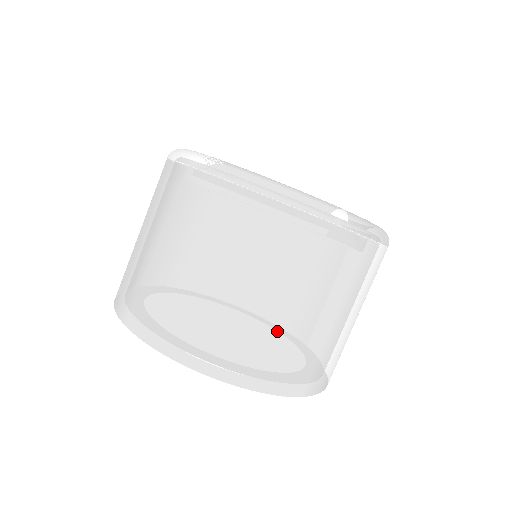
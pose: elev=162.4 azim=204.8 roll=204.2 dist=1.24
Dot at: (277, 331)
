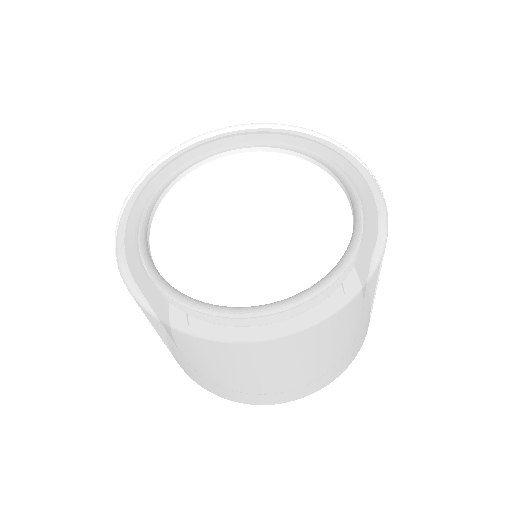
Dot at: (185, 365)
